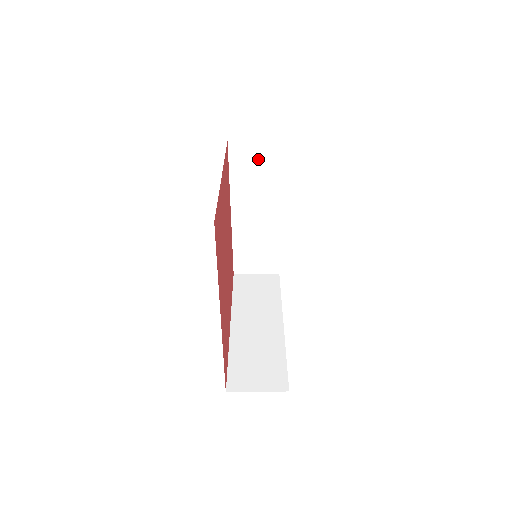
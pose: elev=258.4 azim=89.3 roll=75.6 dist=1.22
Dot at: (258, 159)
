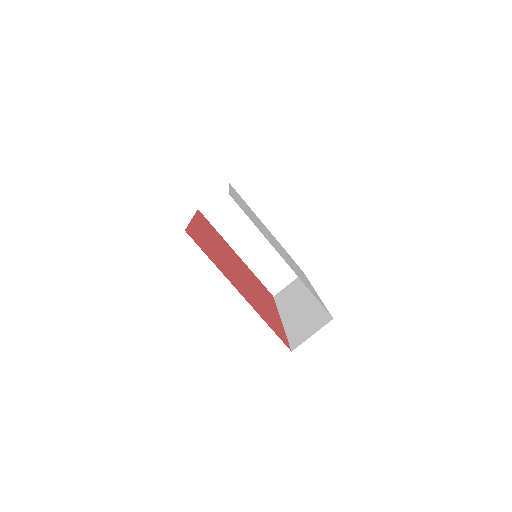
Dot at: (225, 205)
